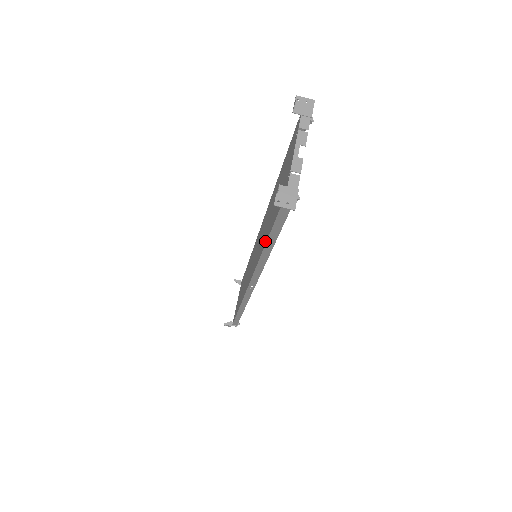
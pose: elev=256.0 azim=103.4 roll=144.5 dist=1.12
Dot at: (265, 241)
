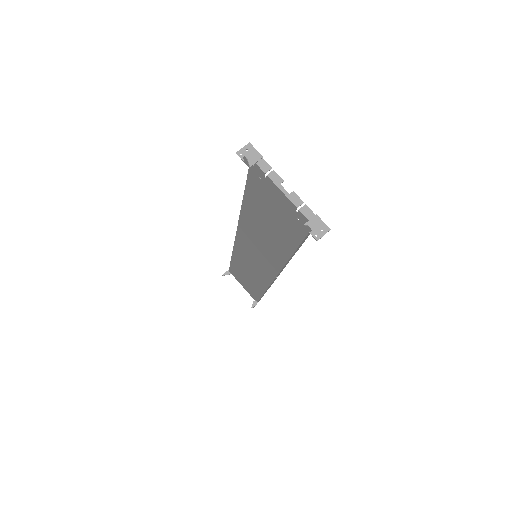
Dot at: (288, 252)
